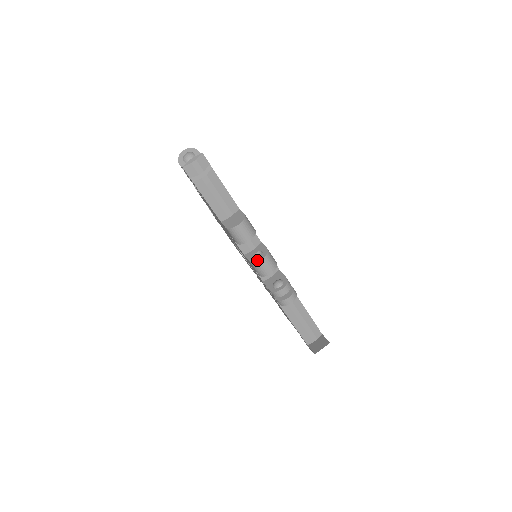
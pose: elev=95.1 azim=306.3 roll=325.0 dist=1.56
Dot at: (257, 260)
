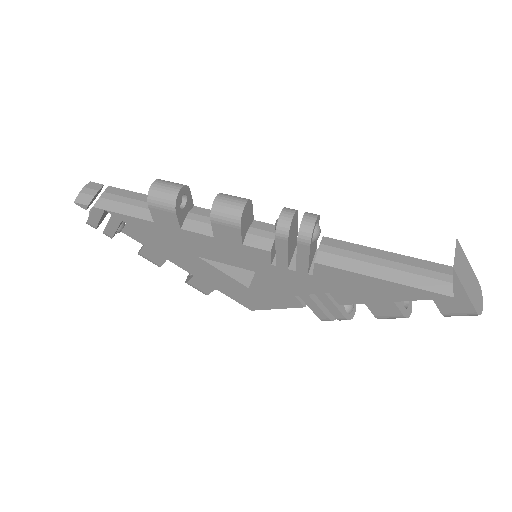
Dot at: (212, 206)
